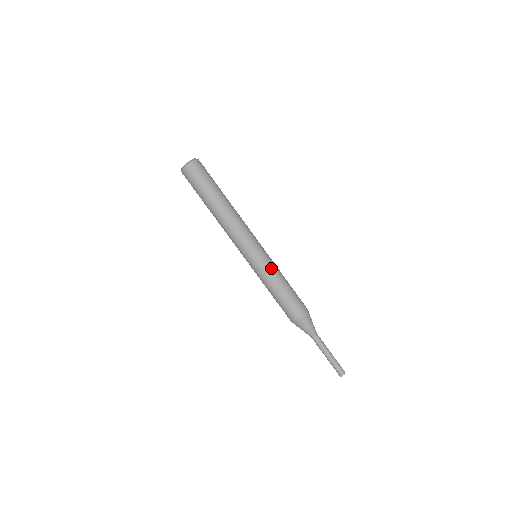
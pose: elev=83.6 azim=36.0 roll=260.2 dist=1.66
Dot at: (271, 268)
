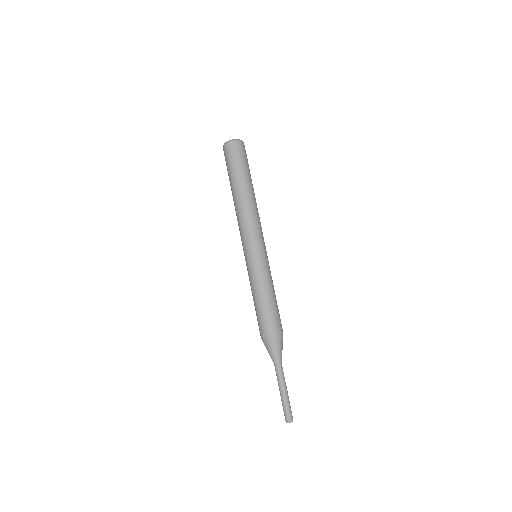
Dot at: (255, 274)
